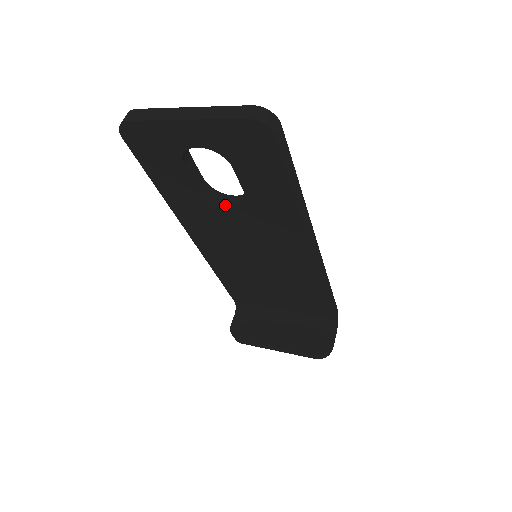
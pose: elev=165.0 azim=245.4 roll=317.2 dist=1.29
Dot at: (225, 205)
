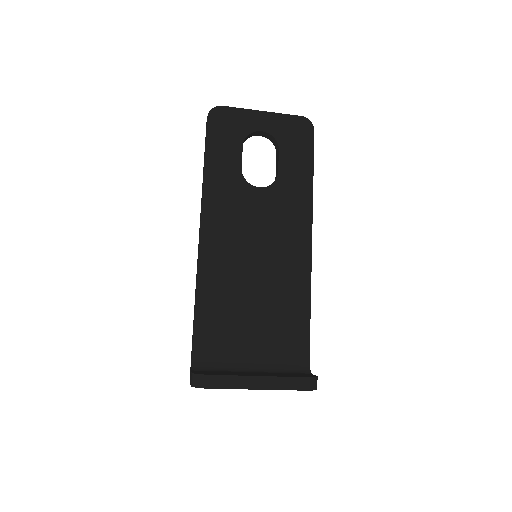
Dot at: (256, 187)
